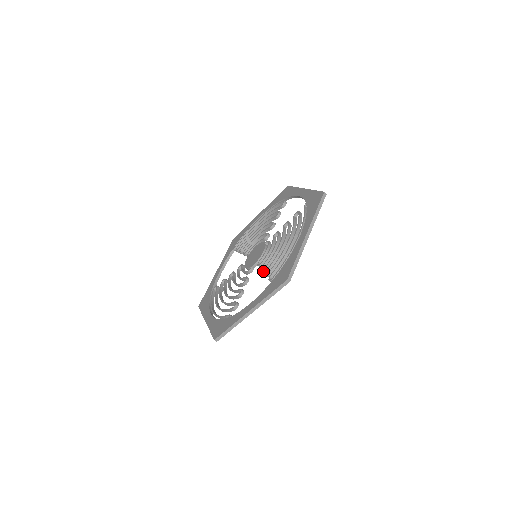
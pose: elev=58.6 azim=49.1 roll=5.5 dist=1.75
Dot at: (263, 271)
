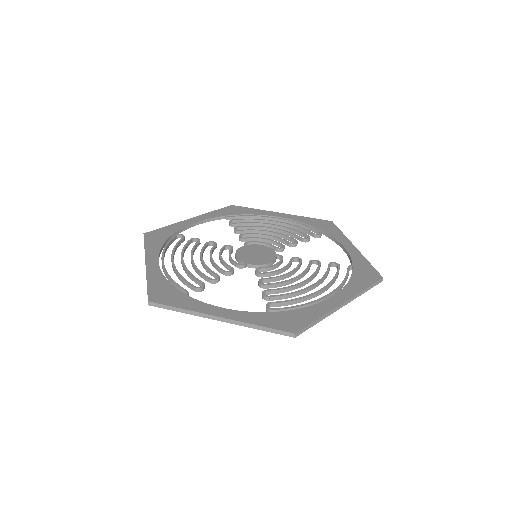
Dot at: (260, 285)
